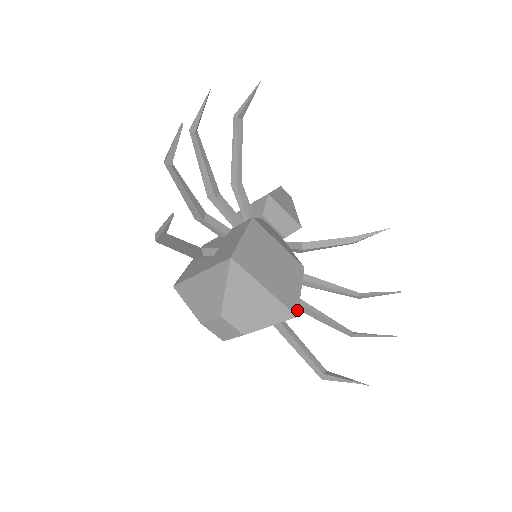
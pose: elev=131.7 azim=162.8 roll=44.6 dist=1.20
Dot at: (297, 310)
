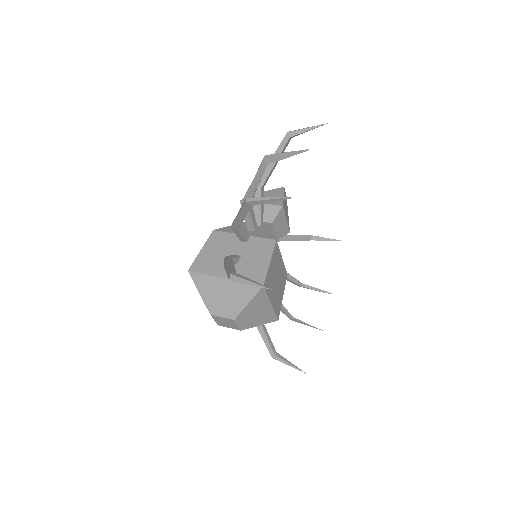
Dot at: occluded
